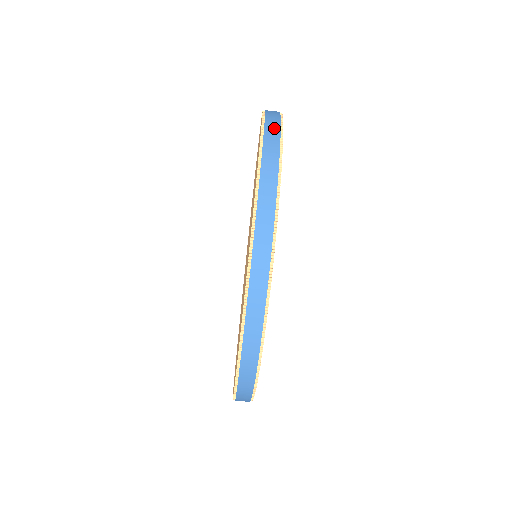
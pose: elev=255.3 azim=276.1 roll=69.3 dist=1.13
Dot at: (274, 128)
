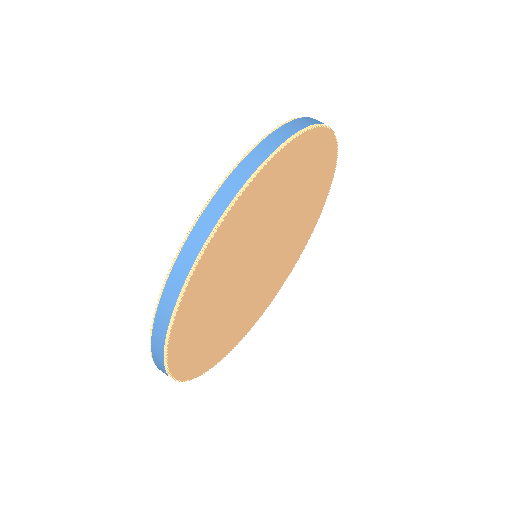
Dot at: occluded
